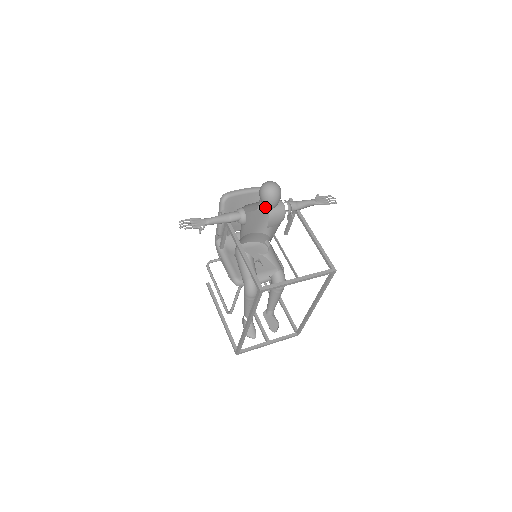
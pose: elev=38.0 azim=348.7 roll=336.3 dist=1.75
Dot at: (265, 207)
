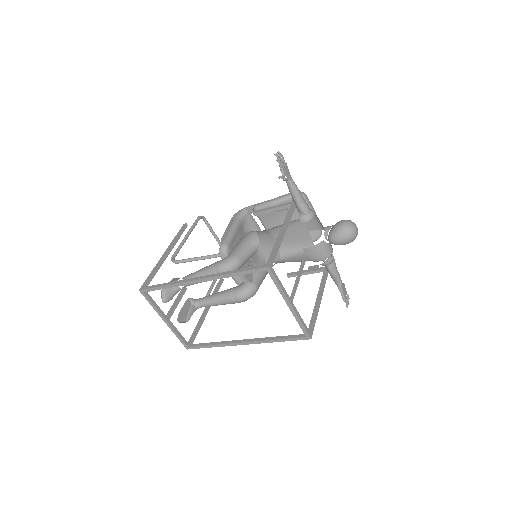
Dot at: (326, 235)
